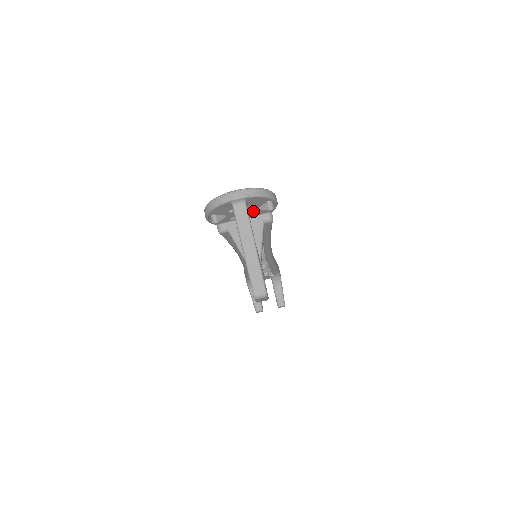
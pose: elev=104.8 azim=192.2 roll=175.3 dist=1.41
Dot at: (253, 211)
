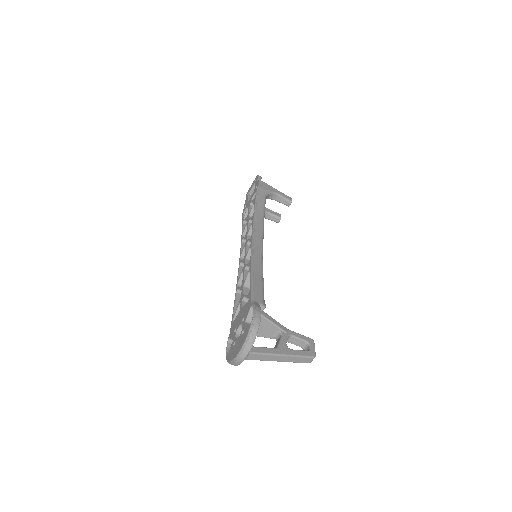
Dot at: occluded
